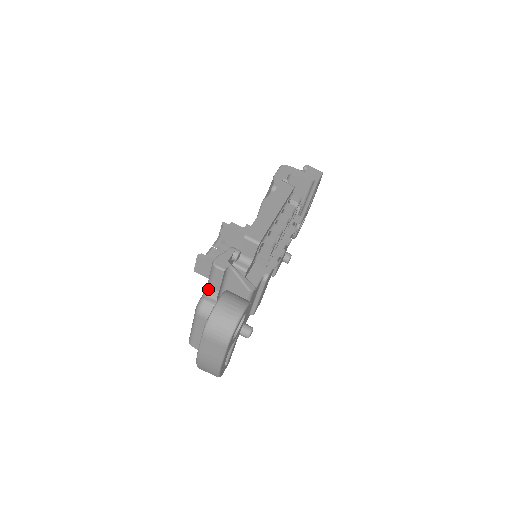
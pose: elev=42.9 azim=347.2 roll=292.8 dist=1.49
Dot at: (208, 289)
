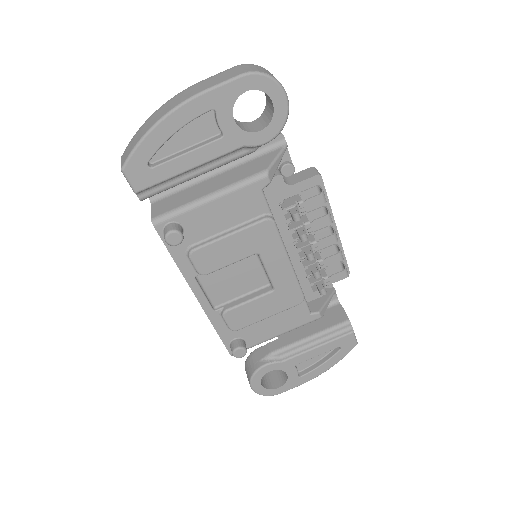
Dot at: occluded
